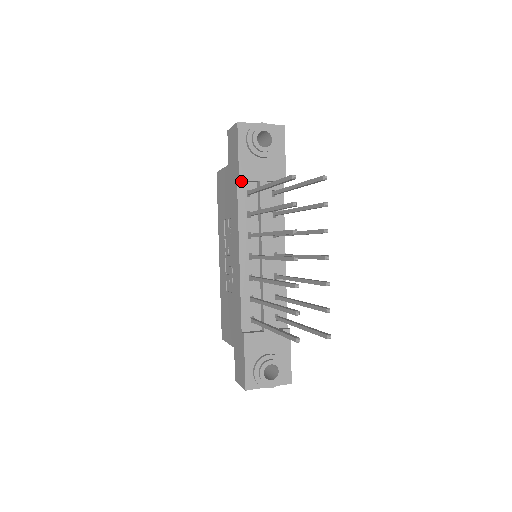
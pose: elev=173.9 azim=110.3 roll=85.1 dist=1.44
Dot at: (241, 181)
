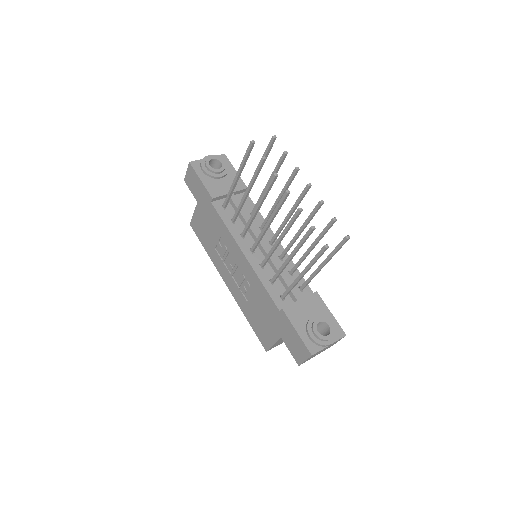
Dot at: (214, 201)
